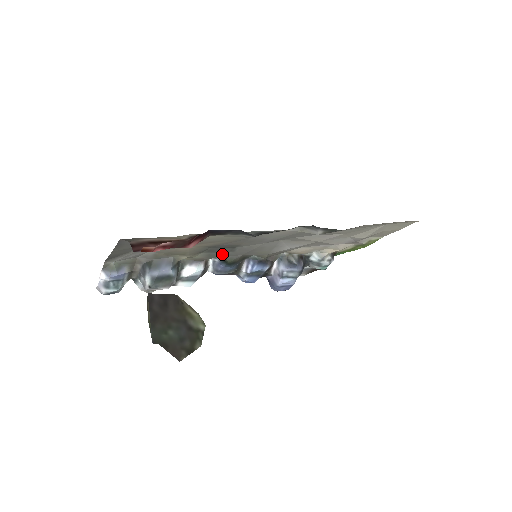
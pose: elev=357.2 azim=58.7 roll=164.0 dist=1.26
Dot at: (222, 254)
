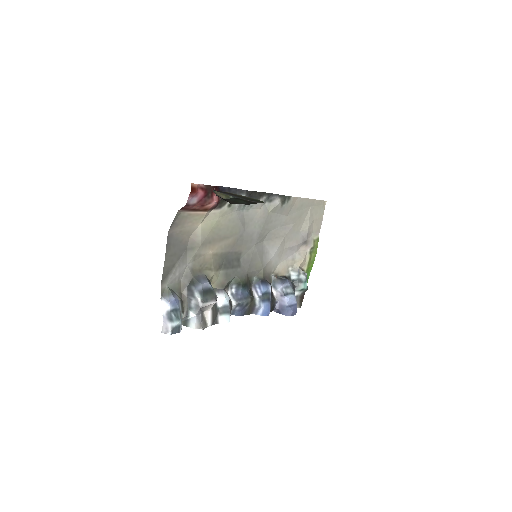
Dot at: (234, 273)
